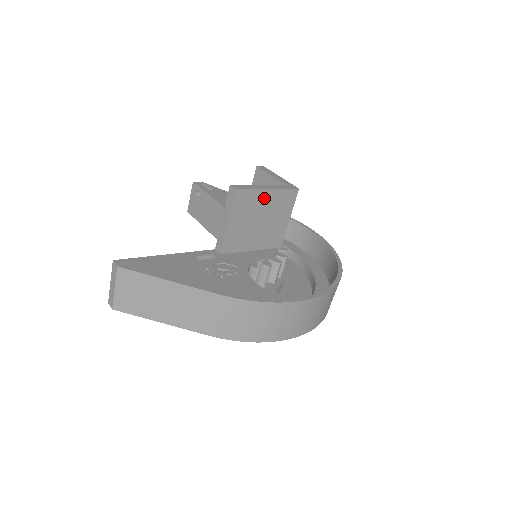
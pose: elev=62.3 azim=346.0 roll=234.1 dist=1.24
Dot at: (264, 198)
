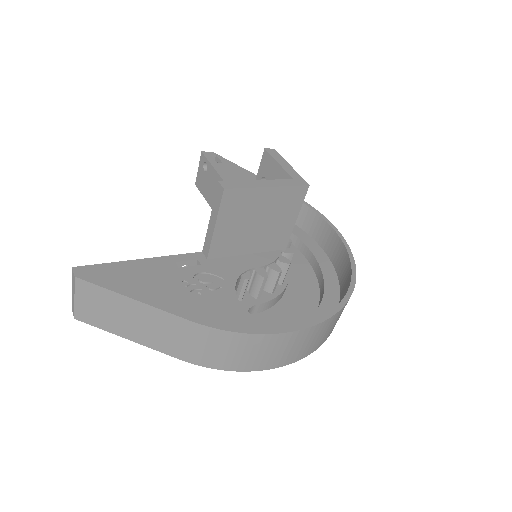
Dot at: (262, 197)
